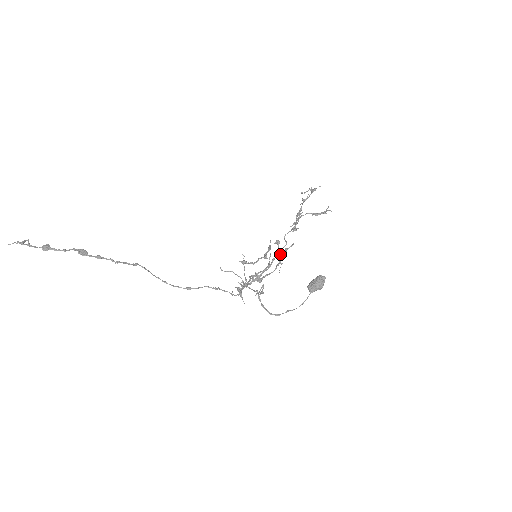
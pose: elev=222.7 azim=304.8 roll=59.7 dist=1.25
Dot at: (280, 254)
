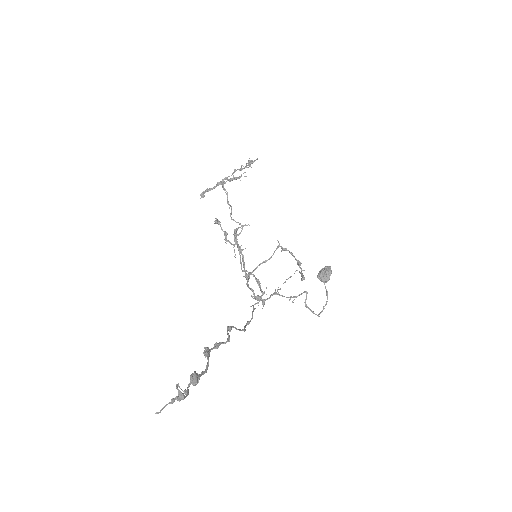
Dot at: occluded
